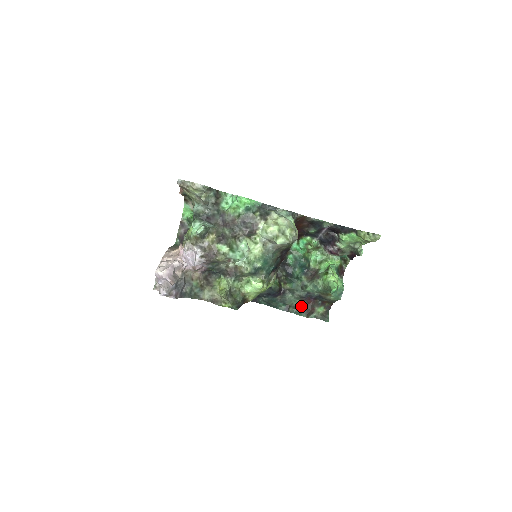
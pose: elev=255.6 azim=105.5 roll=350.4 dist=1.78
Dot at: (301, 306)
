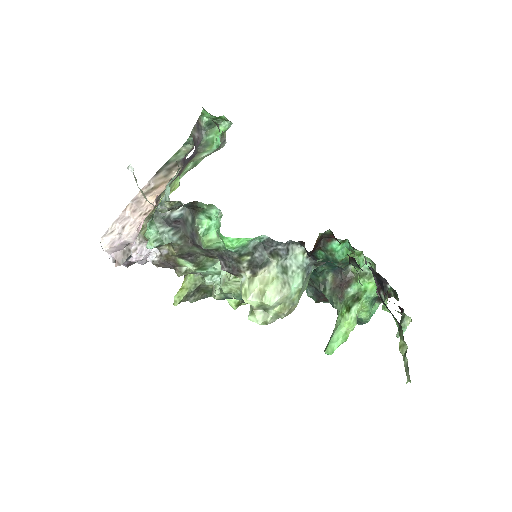
Dot at: (317, 289)
